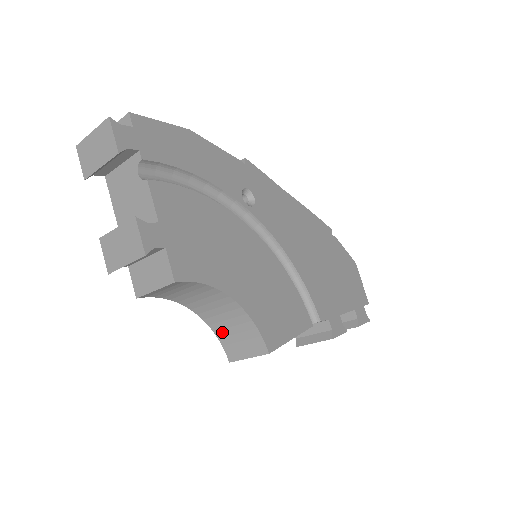
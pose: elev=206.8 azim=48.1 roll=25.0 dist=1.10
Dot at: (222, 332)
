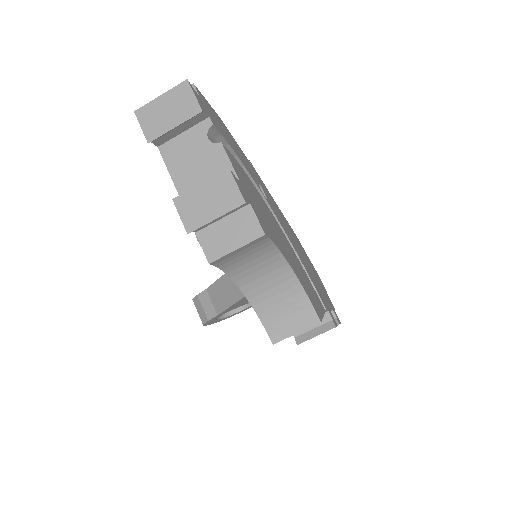
Dot at: (267, 311)
